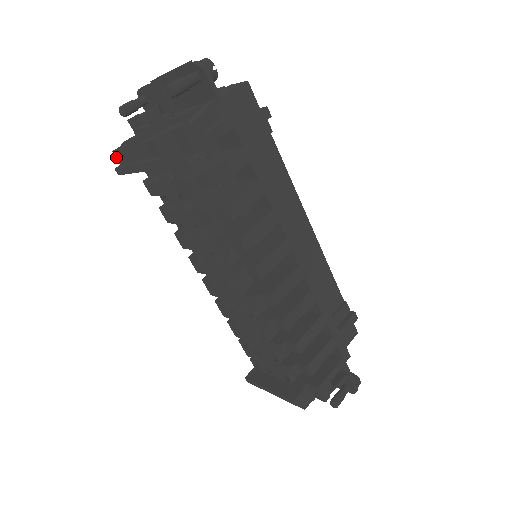
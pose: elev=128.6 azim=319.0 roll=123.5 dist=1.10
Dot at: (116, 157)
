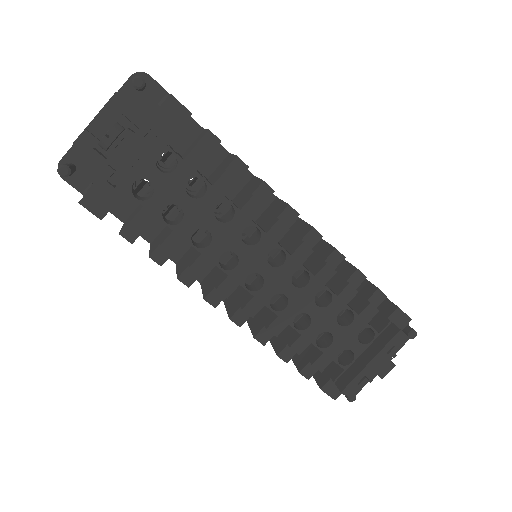
Dot at: (94, 195)
